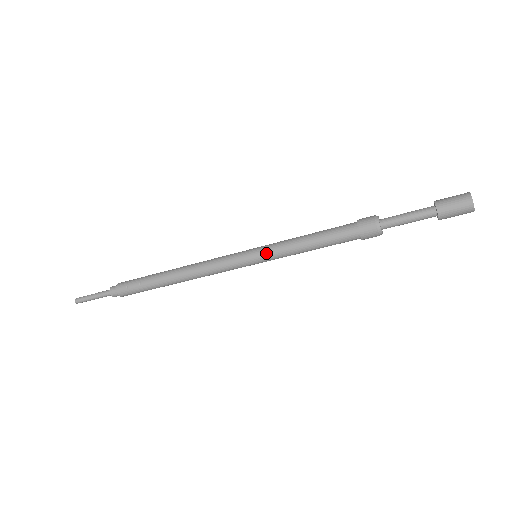
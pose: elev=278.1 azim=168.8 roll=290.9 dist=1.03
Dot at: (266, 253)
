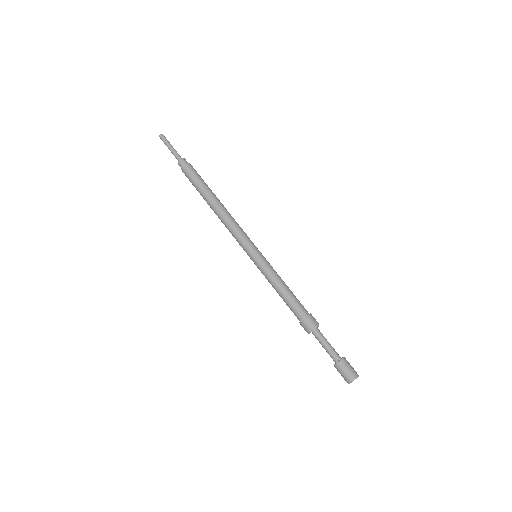
Dot at: (258, 266)
